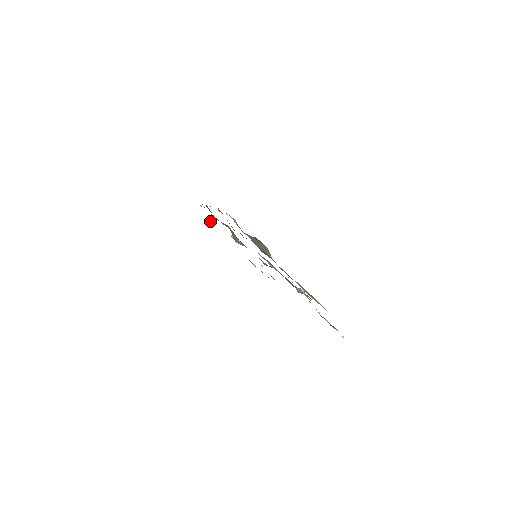
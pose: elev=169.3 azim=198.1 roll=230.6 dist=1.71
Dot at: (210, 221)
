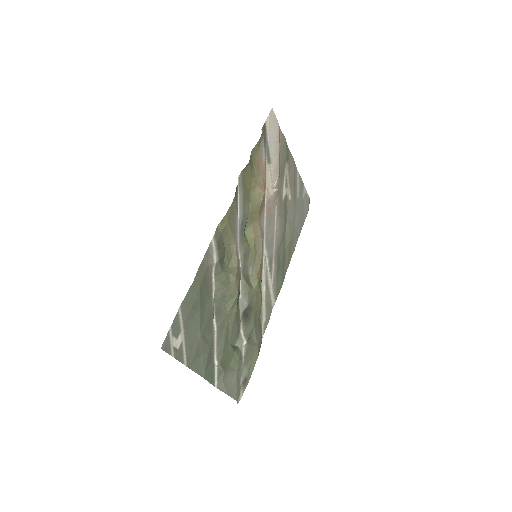
Dot at: (280, 137)
